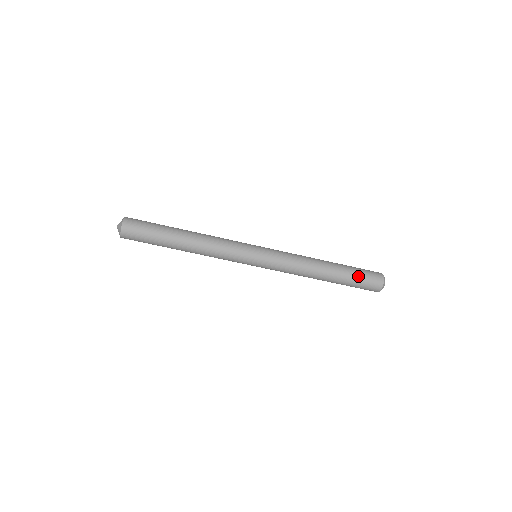
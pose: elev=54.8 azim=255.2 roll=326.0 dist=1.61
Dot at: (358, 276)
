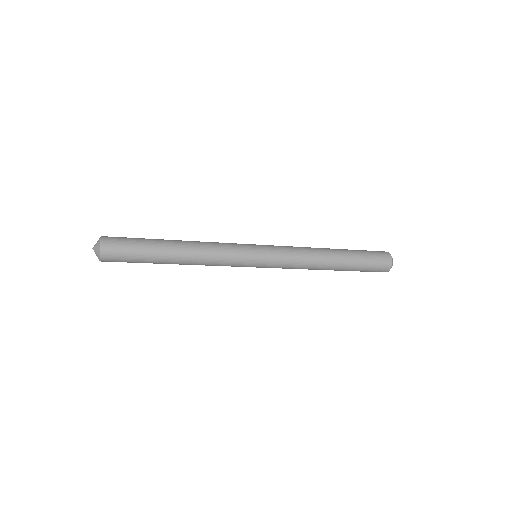
Dot at: (364, 269)
